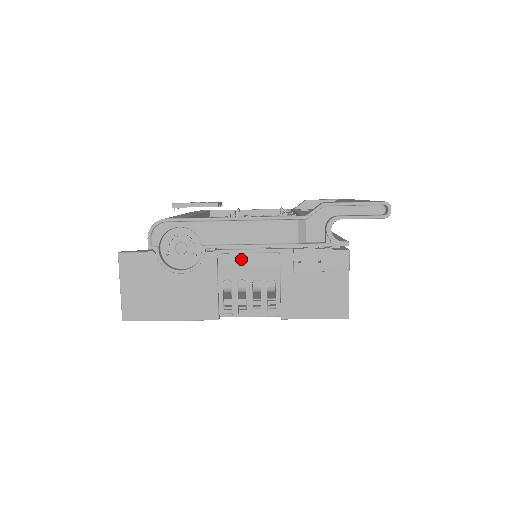
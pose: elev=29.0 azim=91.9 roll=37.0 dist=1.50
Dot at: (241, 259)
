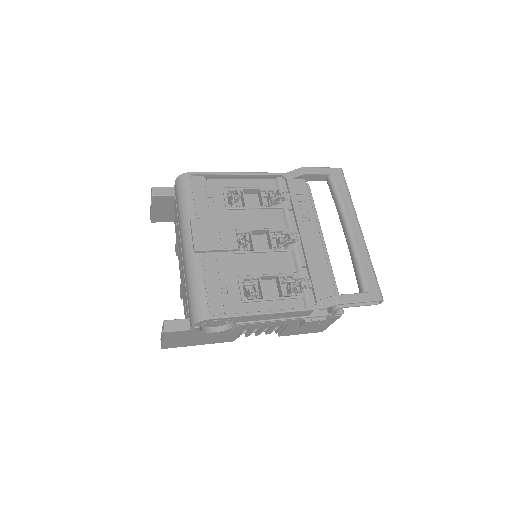
Dot at: (263, 323)
